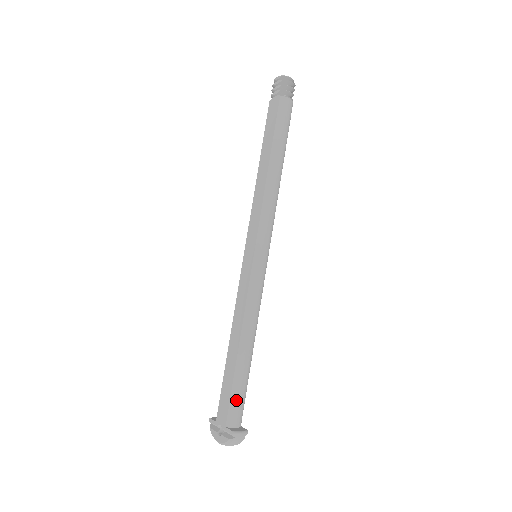
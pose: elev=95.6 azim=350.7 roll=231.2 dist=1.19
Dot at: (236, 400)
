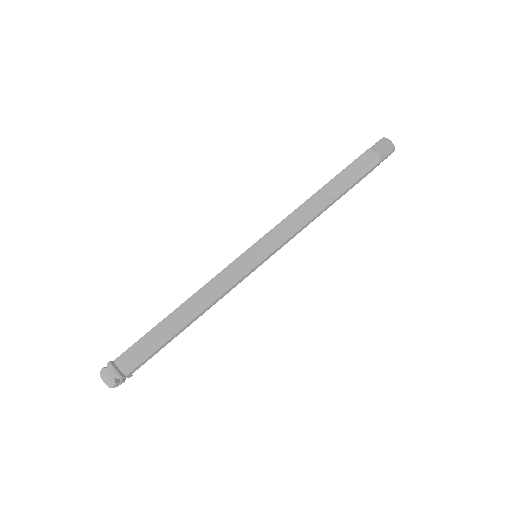
Dot at: (139, 346)
